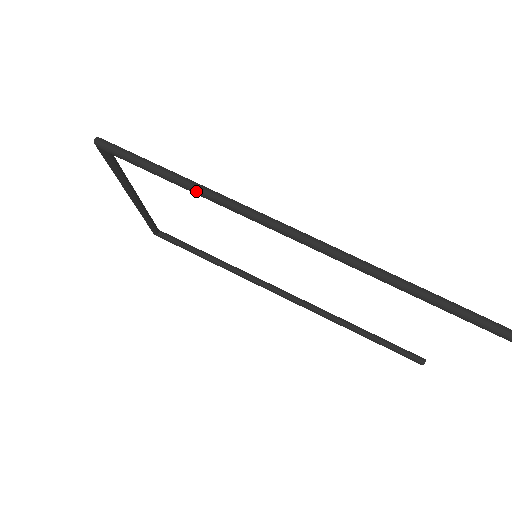
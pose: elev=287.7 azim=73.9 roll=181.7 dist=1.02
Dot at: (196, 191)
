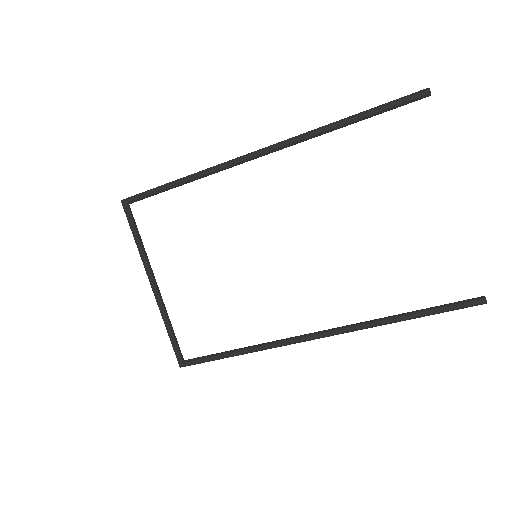
Dot at: (186, 177)
